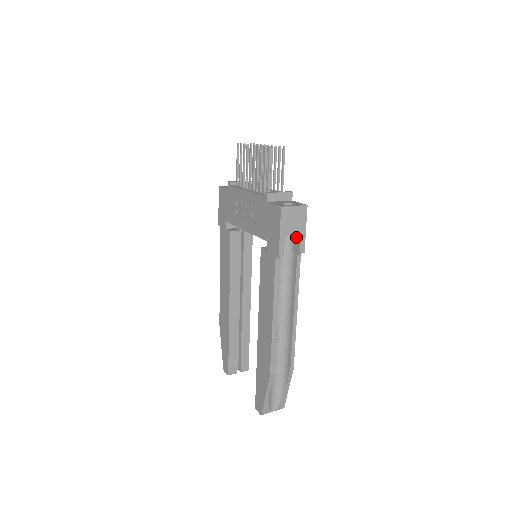
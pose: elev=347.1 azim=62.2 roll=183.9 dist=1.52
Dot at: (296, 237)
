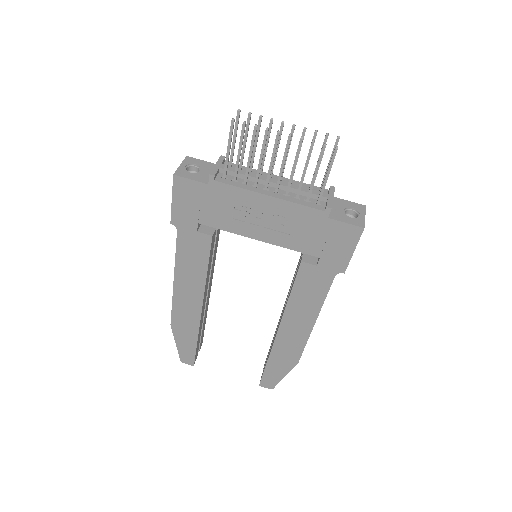
Dot at: occluded
